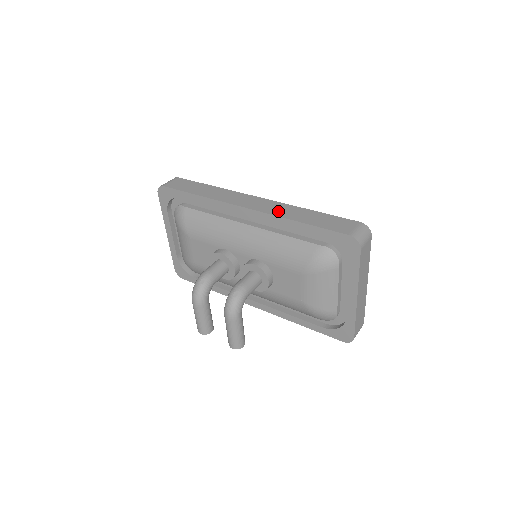
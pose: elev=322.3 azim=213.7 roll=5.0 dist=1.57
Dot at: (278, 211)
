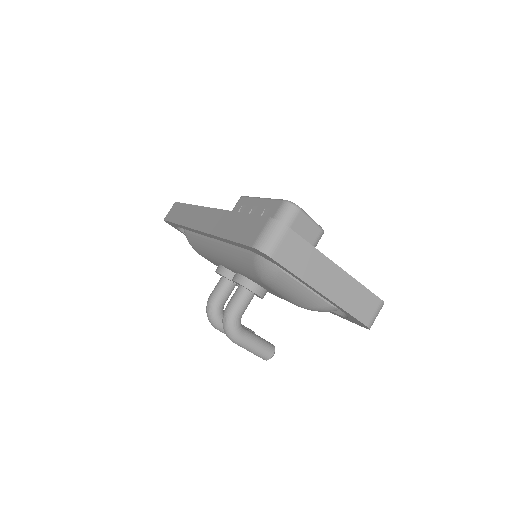
Dot at: (215, 226)
